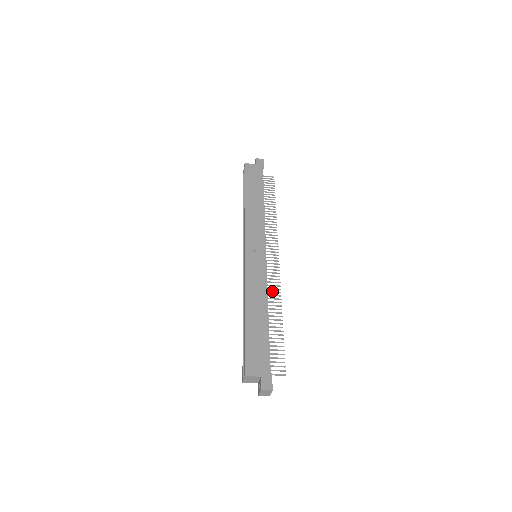
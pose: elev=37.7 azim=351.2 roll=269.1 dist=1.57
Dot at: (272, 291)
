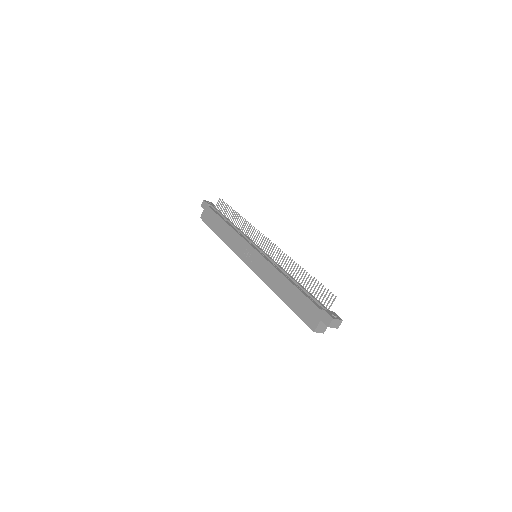
Dot at: (282, 261)
